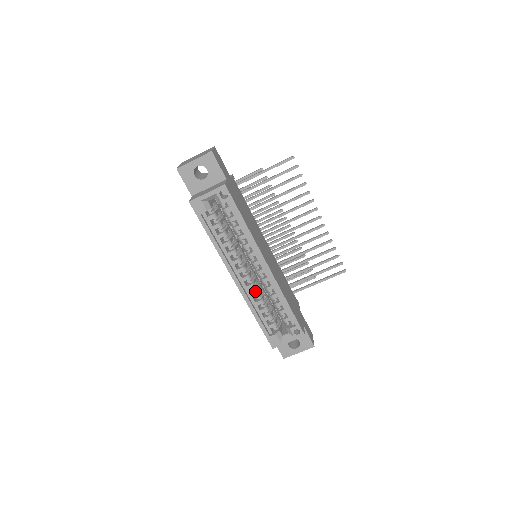
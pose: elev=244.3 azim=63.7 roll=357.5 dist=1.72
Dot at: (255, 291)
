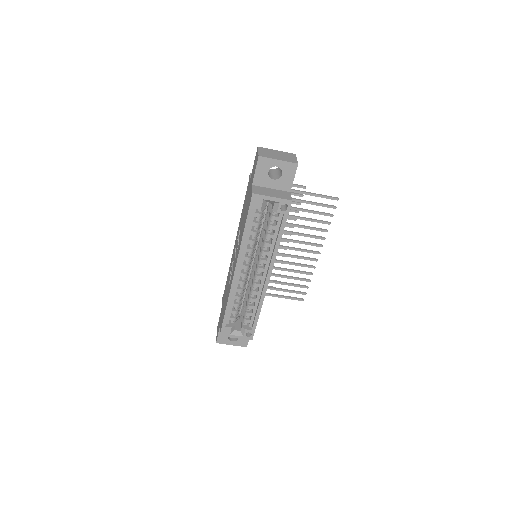
Dot at: (242, 287)
